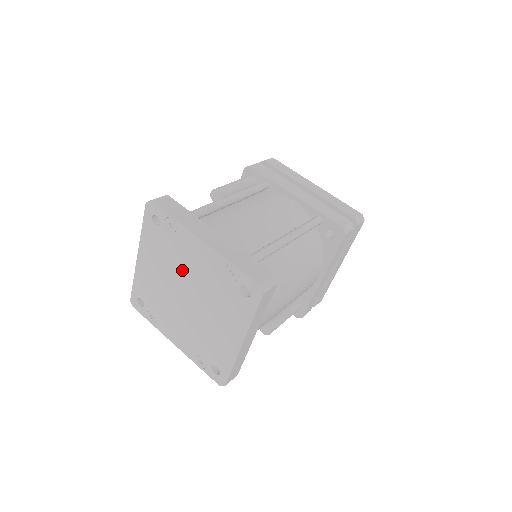
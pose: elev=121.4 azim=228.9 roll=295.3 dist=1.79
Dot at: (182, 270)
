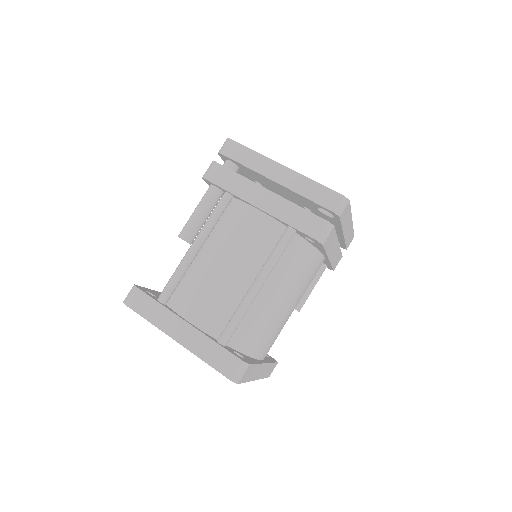
Dot at: occluded
